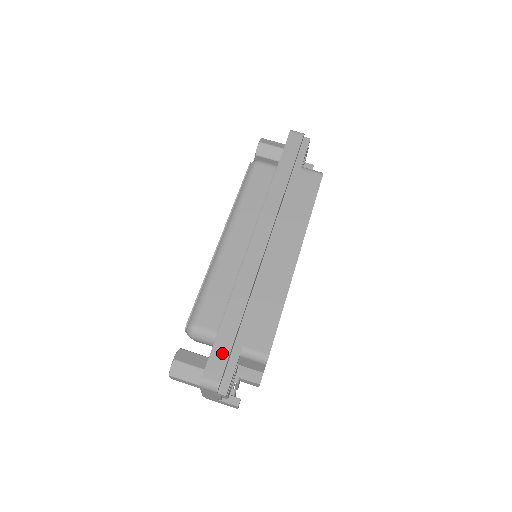
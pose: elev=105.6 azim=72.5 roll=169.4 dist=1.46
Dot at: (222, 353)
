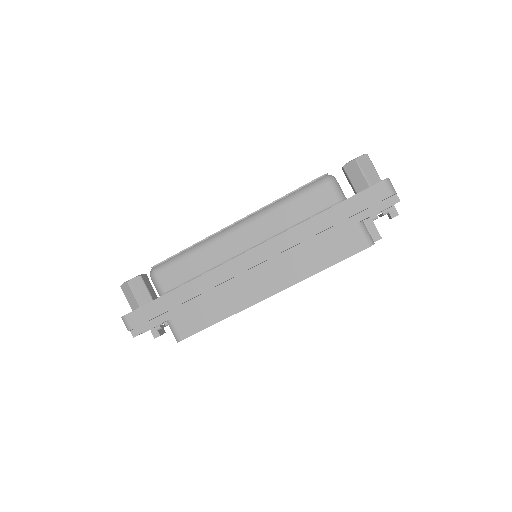
Dot at: (149, 313)
